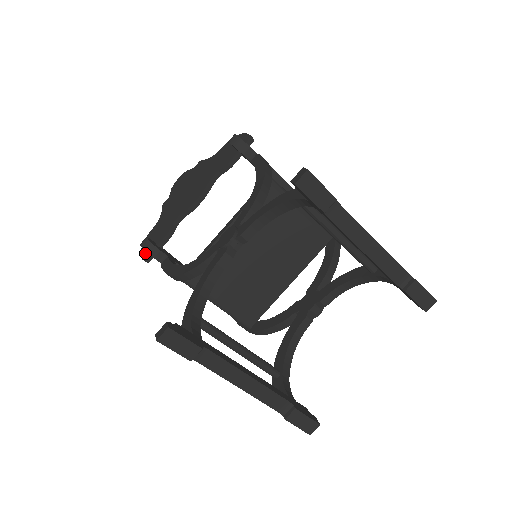
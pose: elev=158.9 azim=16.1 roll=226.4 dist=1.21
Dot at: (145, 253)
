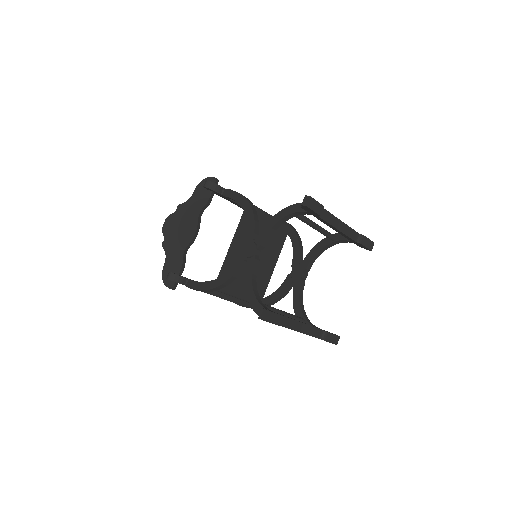
Dot at: (170, 284)
